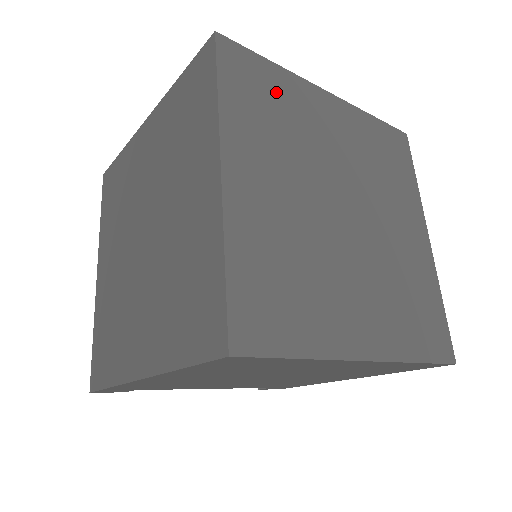
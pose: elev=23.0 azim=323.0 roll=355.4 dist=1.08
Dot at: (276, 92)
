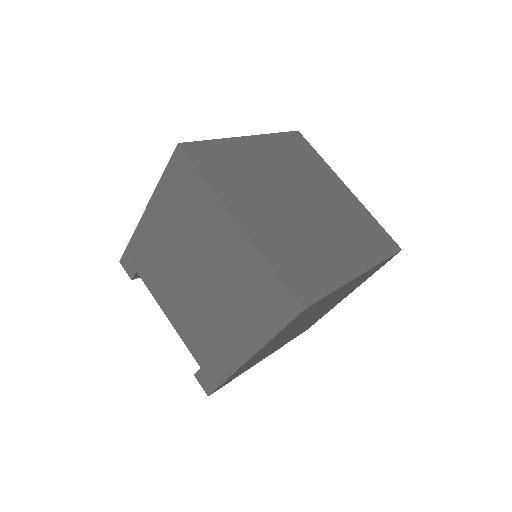
Dot at: (310, 159)
